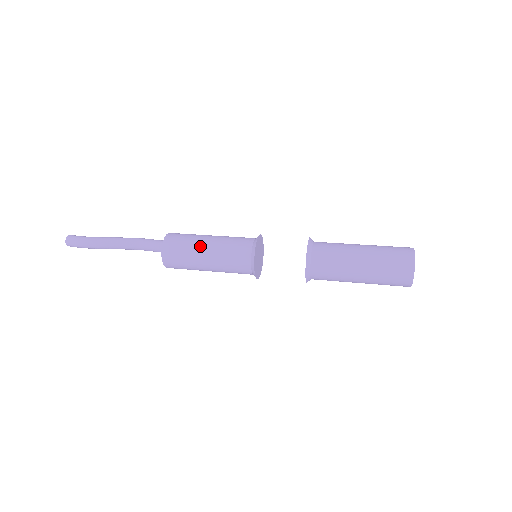
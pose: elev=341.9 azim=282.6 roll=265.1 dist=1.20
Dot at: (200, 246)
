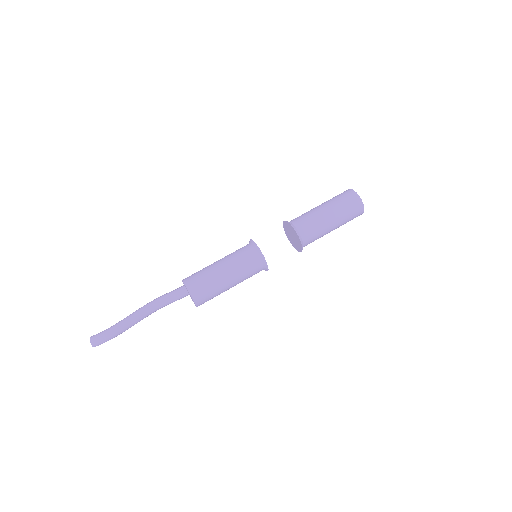
Dot at: (220, 276)
